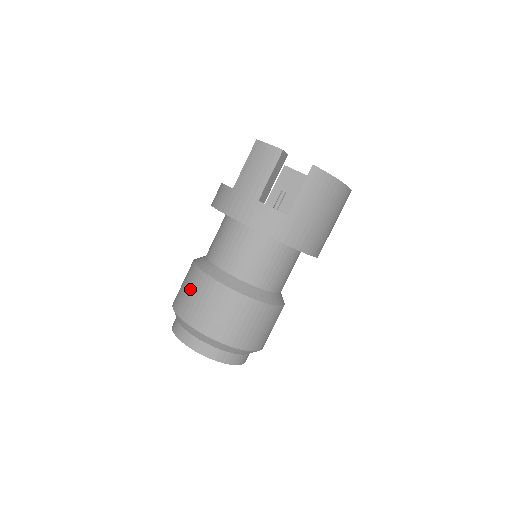
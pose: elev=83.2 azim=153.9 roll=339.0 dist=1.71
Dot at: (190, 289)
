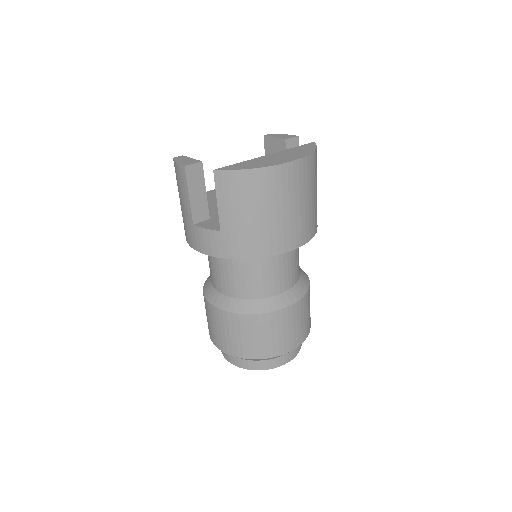
Dot at: occluded
